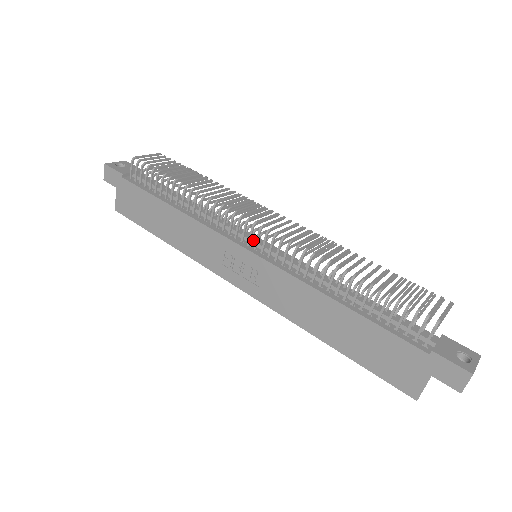
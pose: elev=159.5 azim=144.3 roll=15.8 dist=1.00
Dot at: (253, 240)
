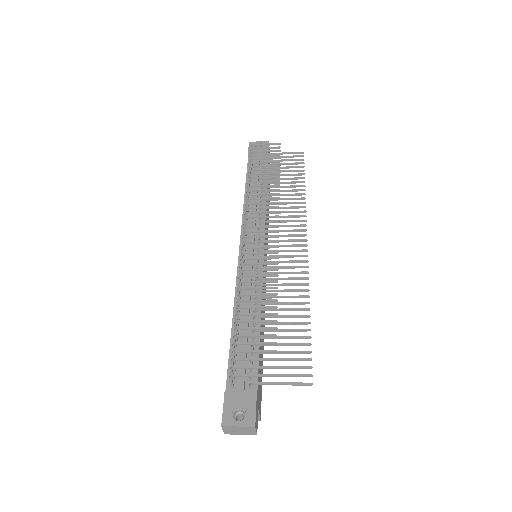
Dot at: (250, 244)
